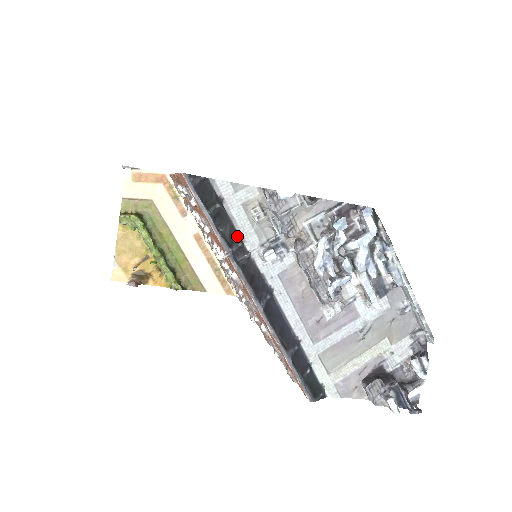
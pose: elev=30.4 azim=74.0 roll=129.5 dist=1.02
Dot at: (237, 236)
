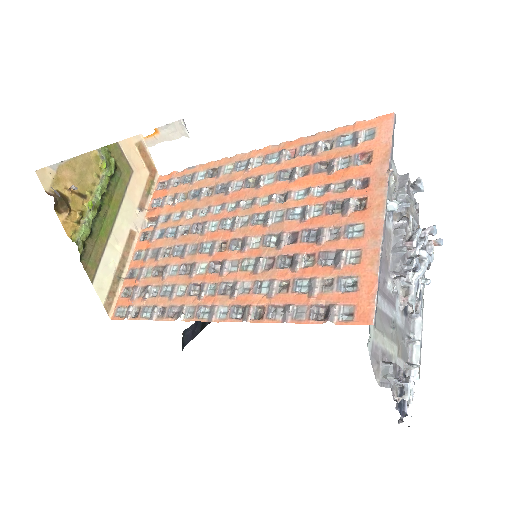
Dot at: occluded
